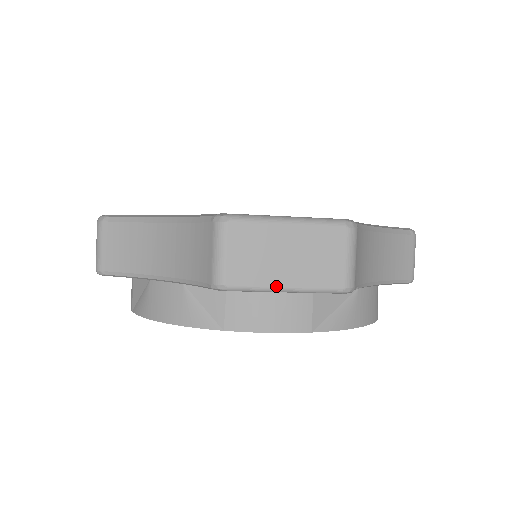
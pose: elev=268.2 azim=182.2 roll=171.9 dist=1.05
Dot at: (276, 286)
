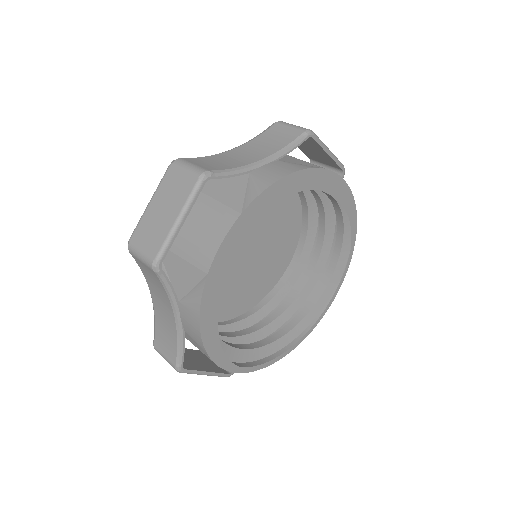
Dot at: (325, 146)
